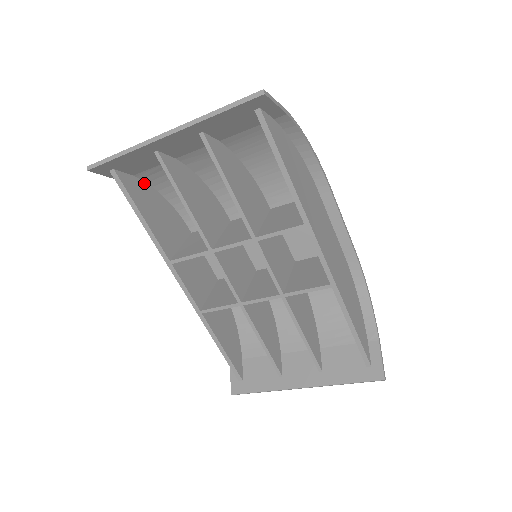
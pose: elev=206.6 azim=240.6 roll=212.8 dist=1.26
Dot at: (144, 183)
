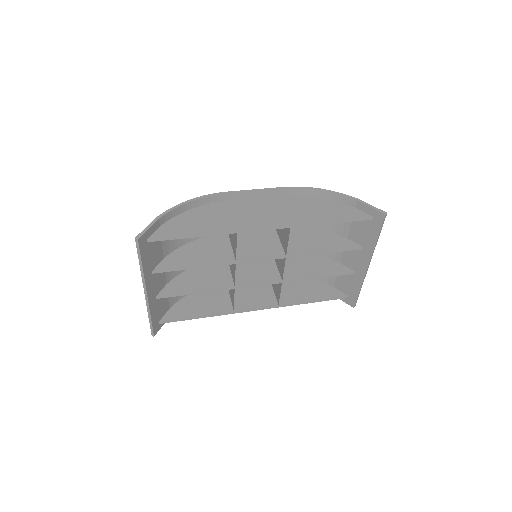
Dot at: (178, 303)
